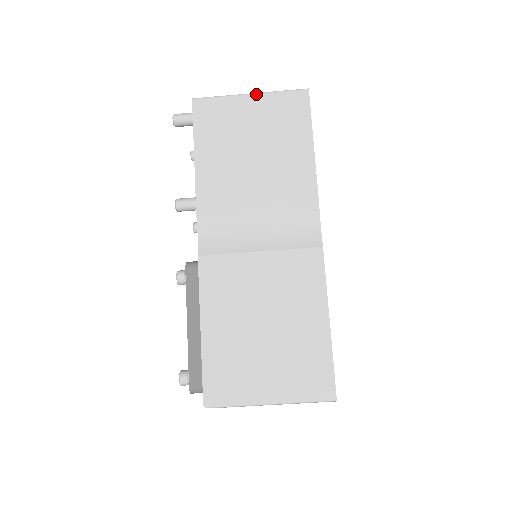
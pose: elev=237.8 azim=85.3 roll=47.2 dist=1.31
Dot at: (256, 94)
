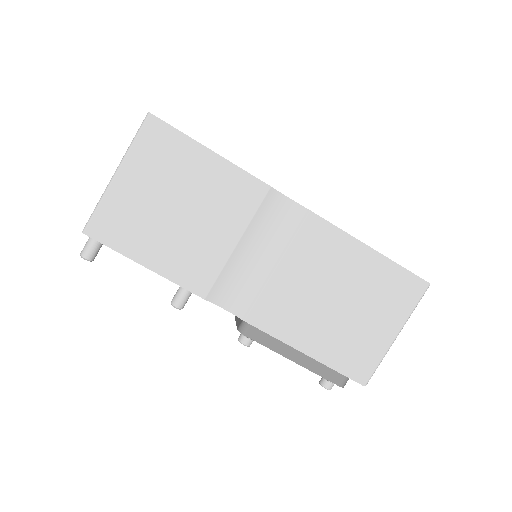
Dot at: (120, 168)
